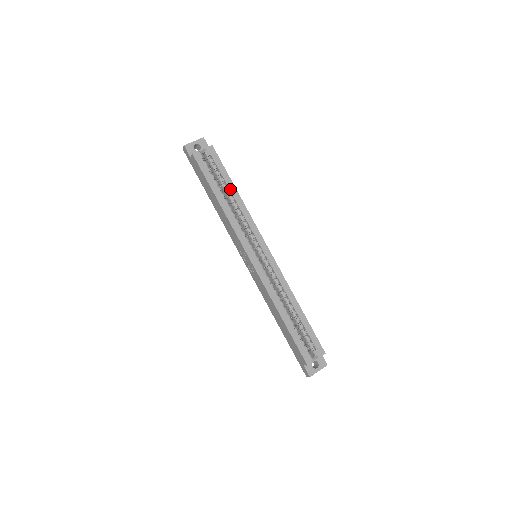
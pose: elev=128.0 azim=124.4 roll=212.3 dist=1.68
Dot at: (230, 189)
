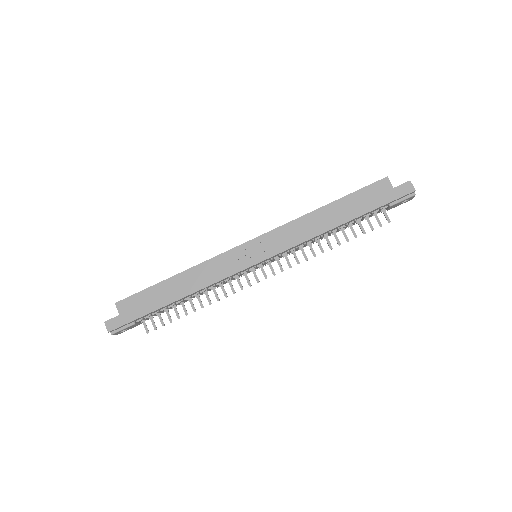
Dot at: occluded
